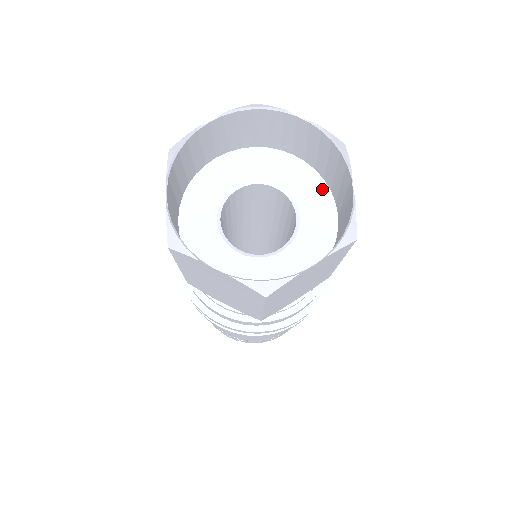
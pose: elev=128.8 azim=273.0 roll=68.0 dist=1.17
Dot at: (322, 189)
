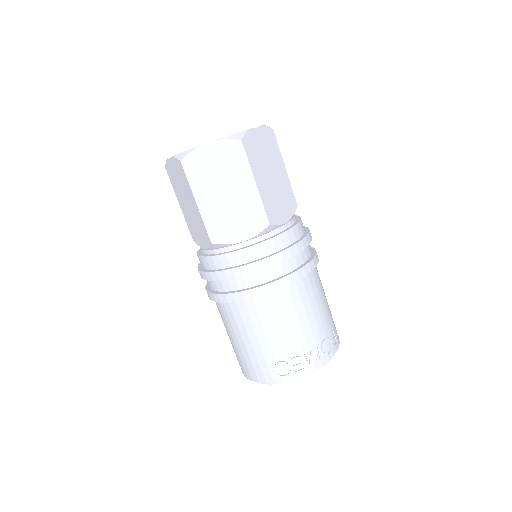
Dot at: occluded
